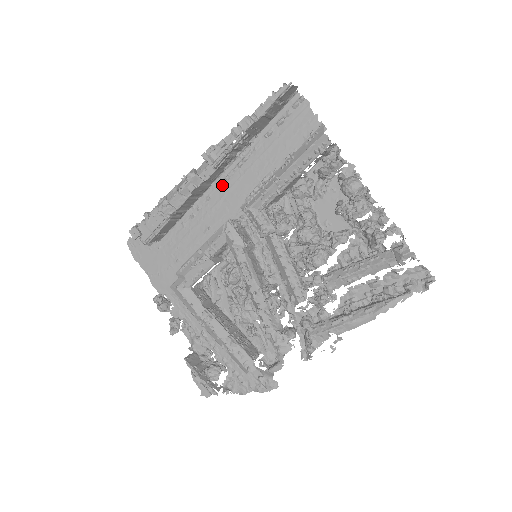
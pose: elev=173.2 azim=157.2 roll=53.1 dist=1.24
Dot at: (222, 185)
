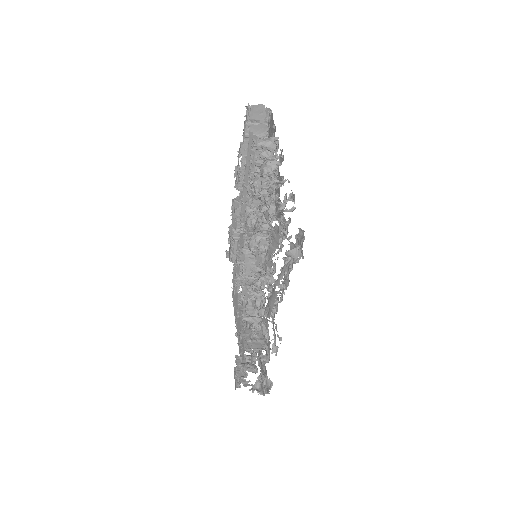
Dot at: occluded
